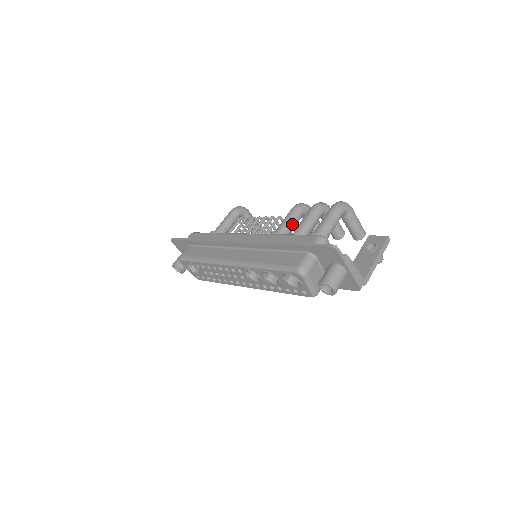
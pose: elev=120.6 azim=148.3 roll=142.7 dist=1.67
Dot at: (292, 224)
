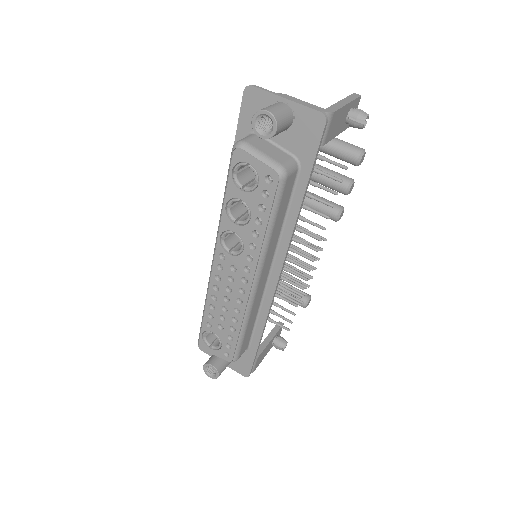
Dot at: occluded
